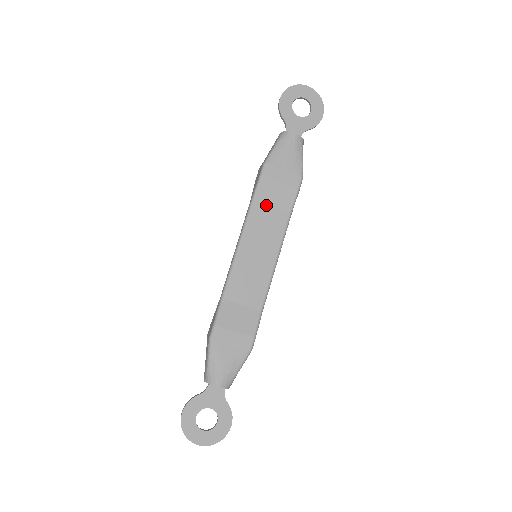
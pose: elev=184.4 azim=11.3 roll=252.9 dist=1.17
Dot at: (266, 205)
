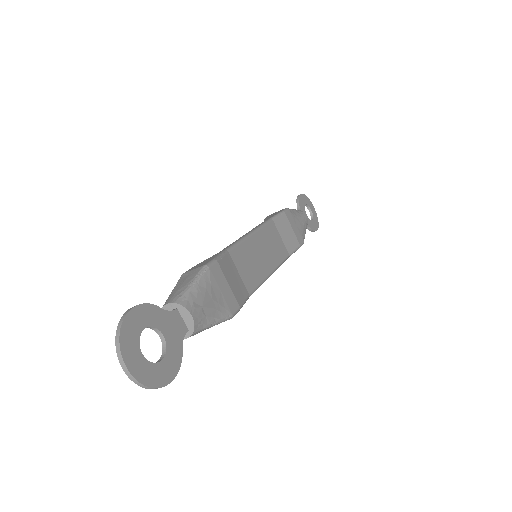
Dot at: (278, 232)
